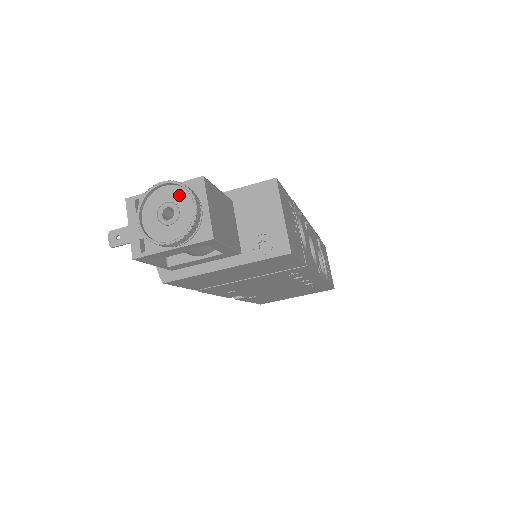
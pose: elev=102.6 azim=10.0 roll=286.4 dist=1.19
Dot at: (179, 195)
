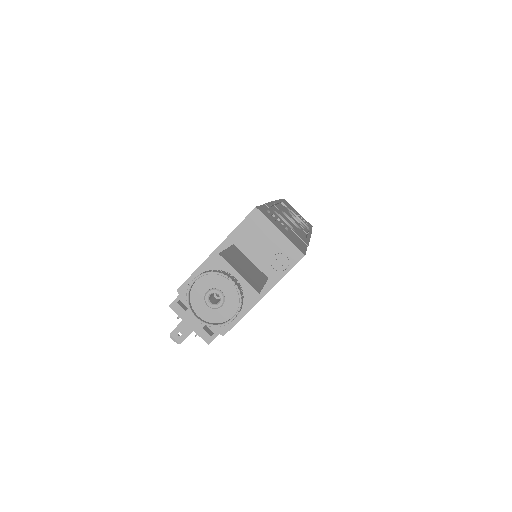
Dot at: (213, 281)
